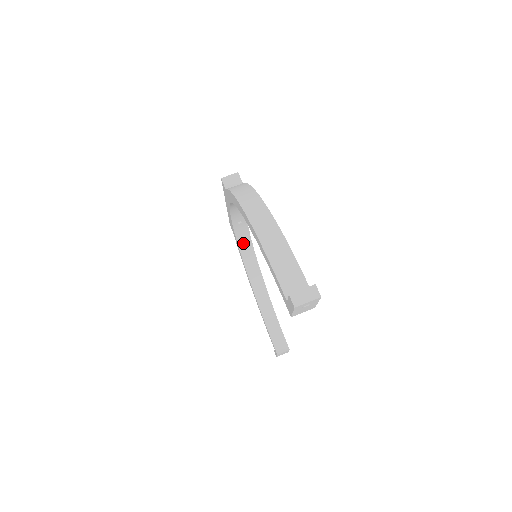
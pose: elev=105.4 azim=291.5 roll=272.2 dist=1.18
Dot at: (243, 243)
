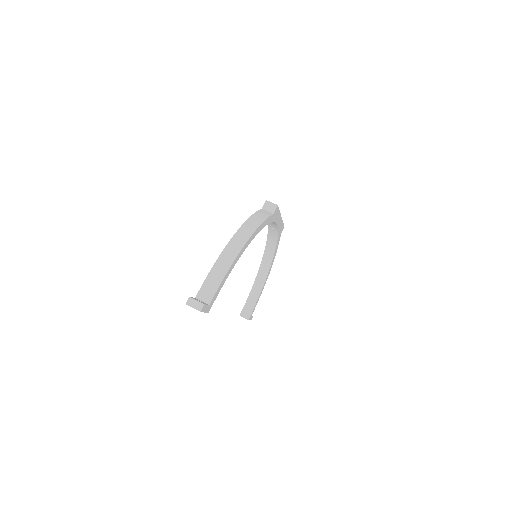
Dot at: (271, 239)
